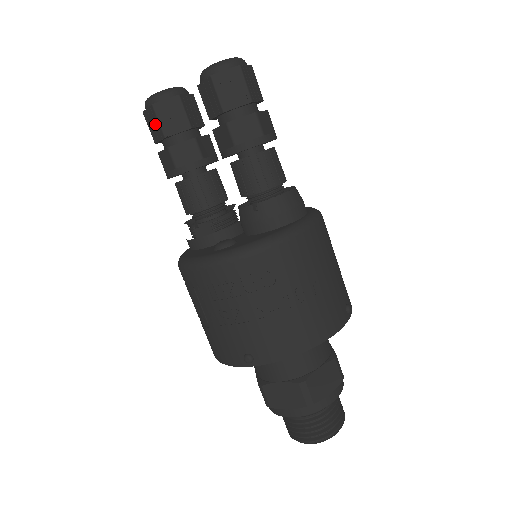
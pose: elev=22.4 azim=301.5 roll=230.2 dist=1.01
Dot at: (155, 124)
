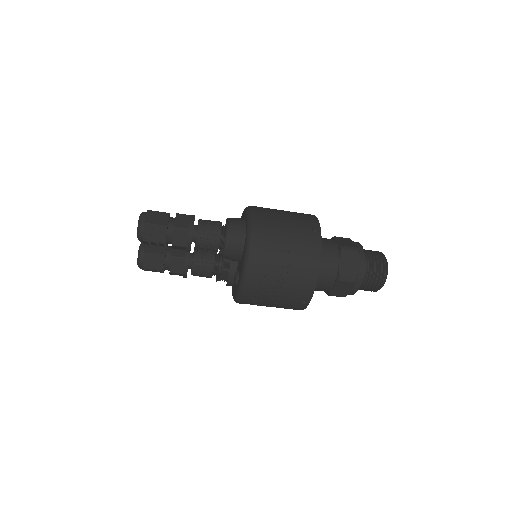
Dot at: occluded
